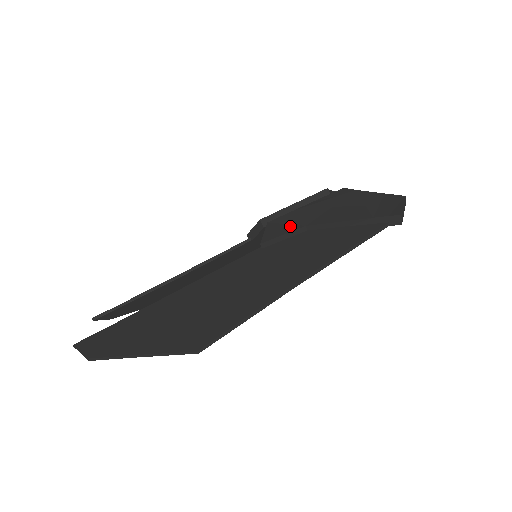
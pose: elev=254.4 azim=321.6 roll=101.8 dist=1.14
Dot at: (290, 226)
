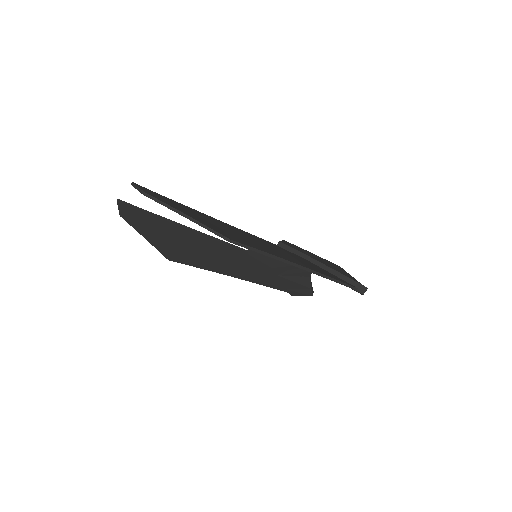
Dot at: (299, 250)
